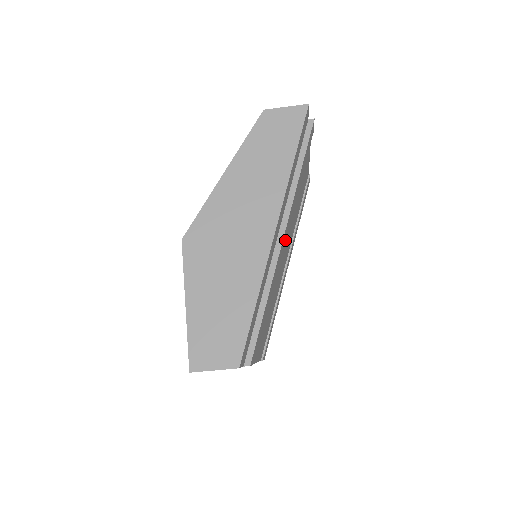
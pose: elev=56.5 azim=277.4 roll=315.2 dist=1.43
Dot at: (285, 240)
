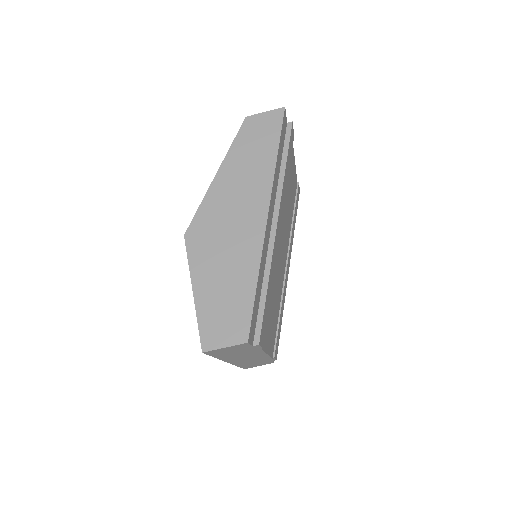
Dot at: (279, 232)
